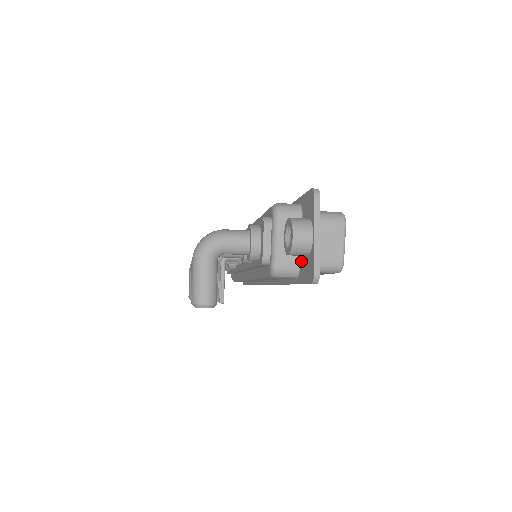
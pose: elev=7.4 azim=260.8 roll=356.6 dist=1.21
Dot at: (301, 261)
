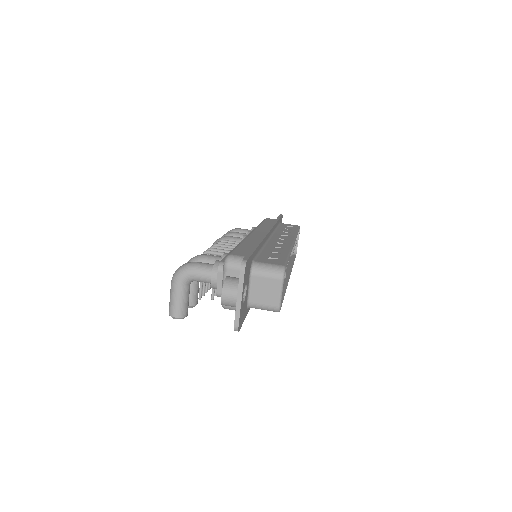
Dot at: occluded
